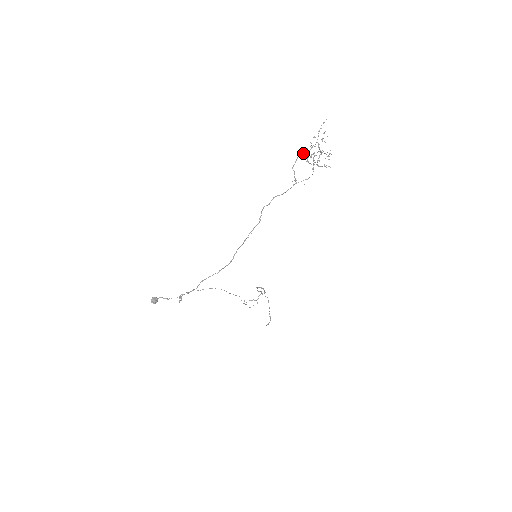
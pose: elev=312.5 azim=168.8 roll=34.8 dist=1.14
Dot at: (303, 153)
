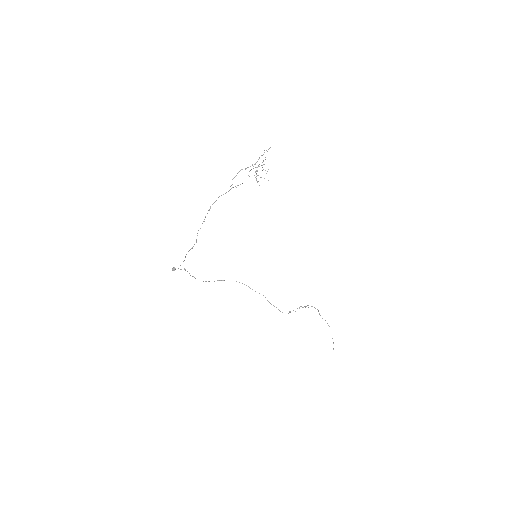
Dot at: occluded
